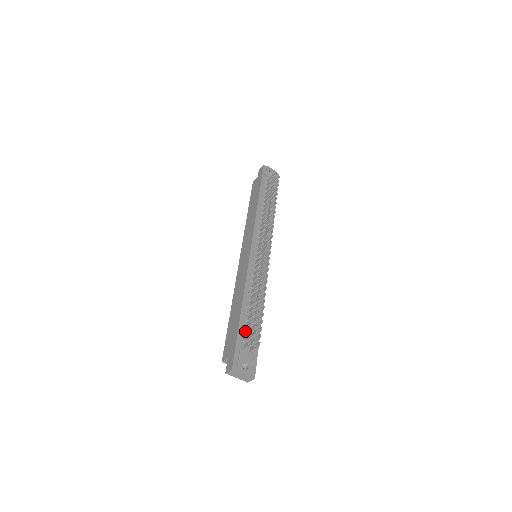
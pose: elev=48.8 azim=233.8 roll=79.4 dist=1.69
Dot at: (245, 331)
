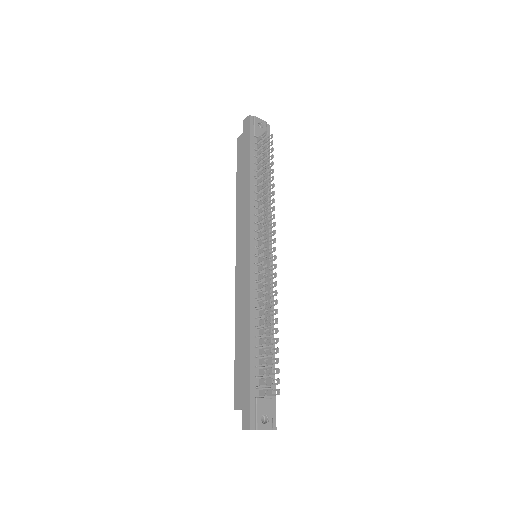
Dot at: (258, 372)
